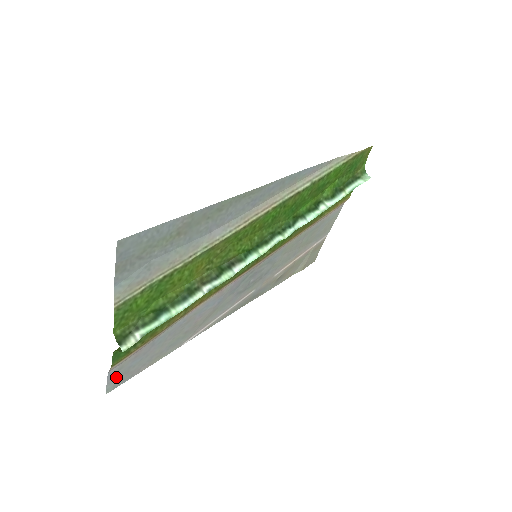
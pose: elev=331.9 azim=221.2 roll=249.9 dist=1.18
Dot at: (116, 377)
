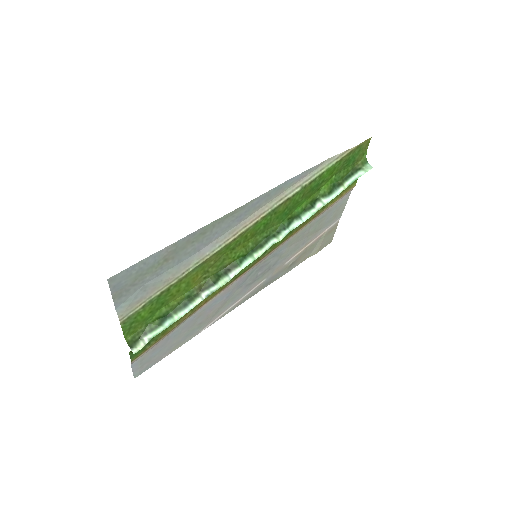
Dot at: (140, 366)
